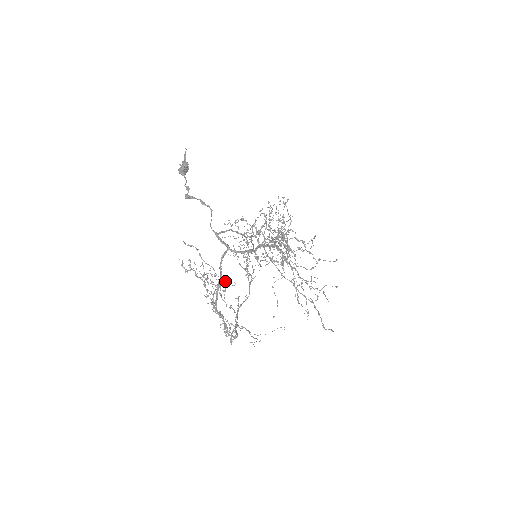
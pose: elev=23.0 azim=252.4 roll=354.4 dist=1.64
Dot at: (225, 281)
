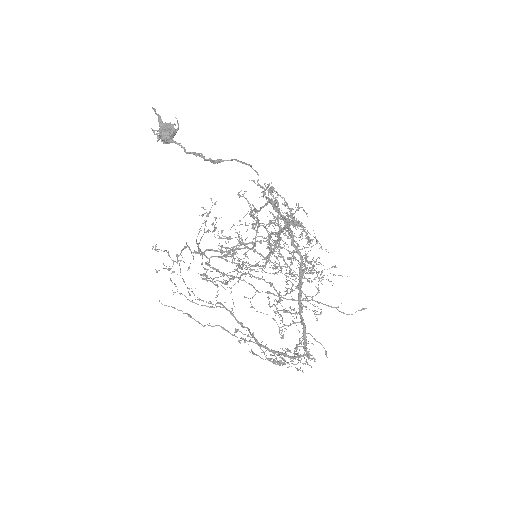
Dot at: (308, 262)
